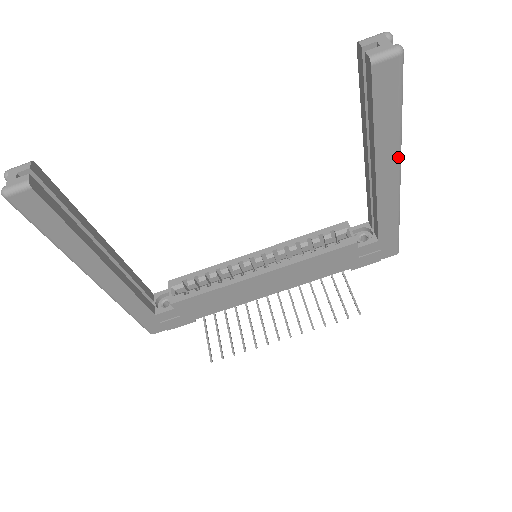
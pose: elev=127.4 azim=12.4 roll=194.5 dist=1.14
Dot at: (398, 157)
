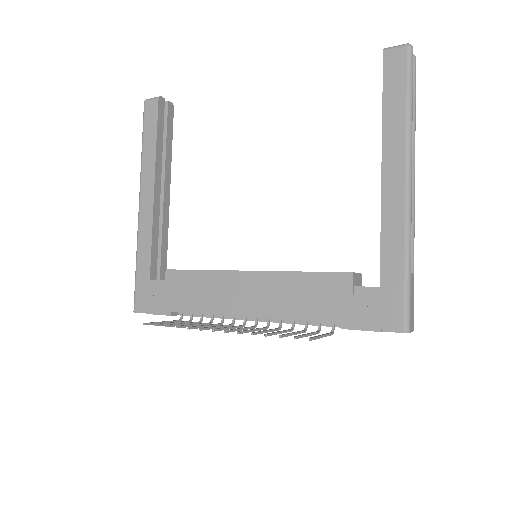
Dot at: (406, 155)
